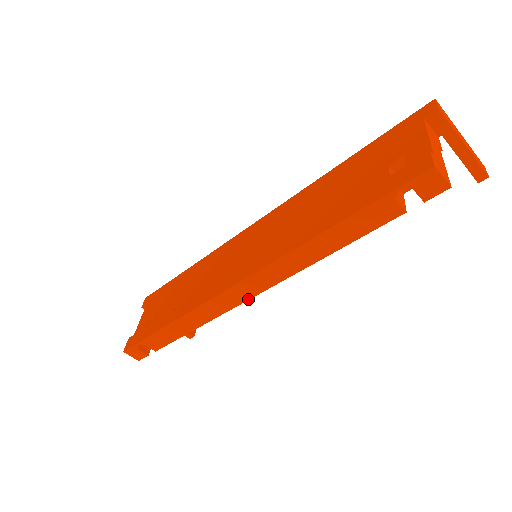
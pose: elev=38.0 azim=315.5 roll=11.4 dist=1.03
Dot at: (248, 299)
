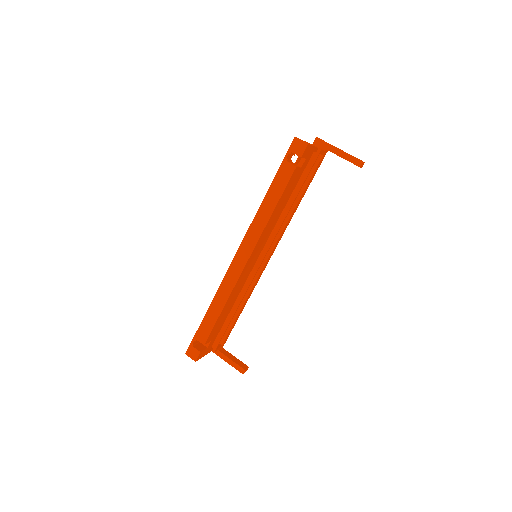
Dot at: (245, 266)
